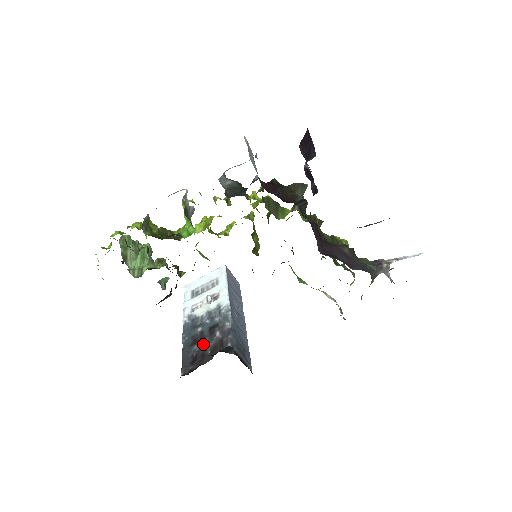
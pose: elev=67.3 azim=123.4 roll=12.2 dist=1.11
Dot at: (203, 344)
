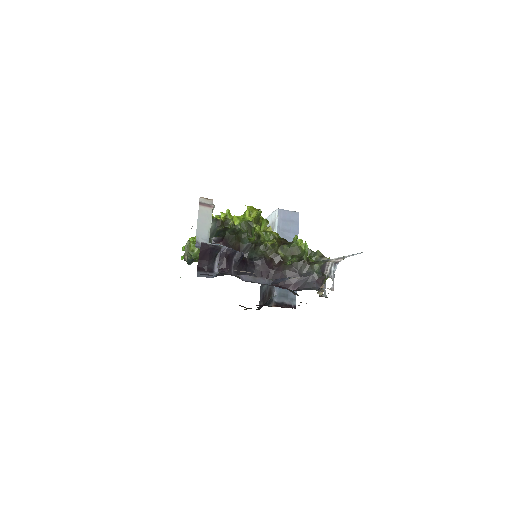
Dot at: (266, 287)
